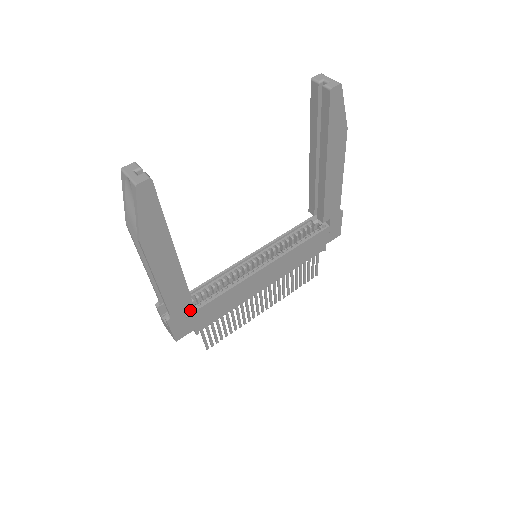
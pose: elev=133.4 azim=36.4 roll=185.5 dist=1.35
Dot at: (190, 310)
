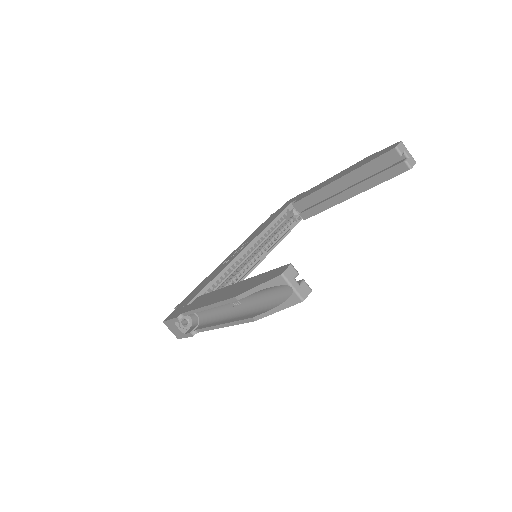
Dot at: occluded
